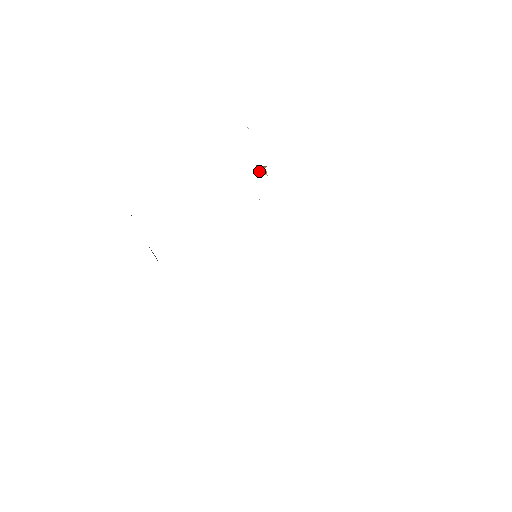
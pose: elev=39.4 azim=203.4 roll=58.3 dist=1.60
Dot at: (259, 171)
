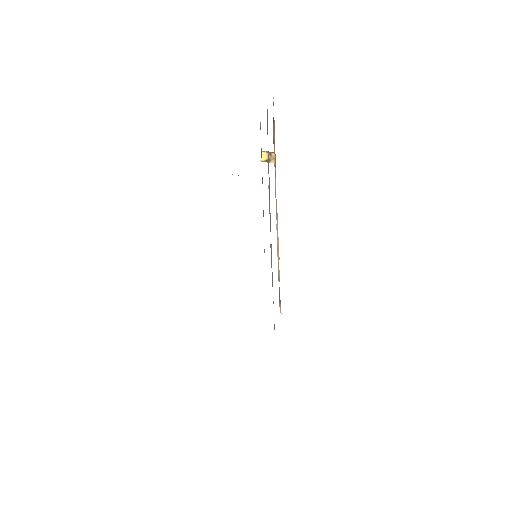
Dot at: (264, 157)
